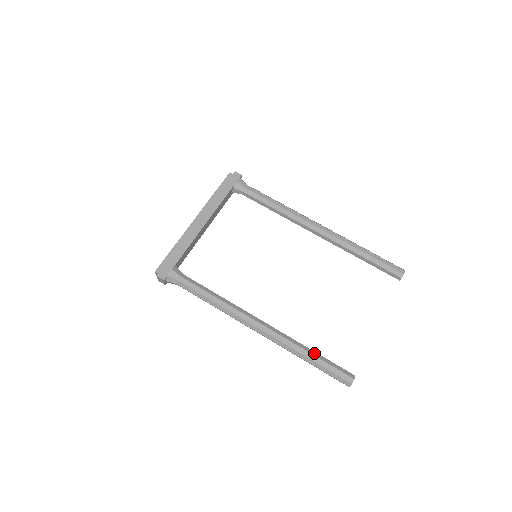
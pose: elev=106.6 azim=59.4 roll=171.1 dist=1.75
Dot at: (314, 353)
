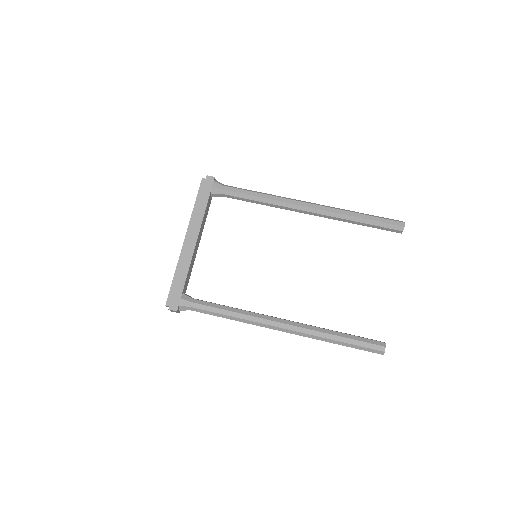
Dot at: (341, 334)
